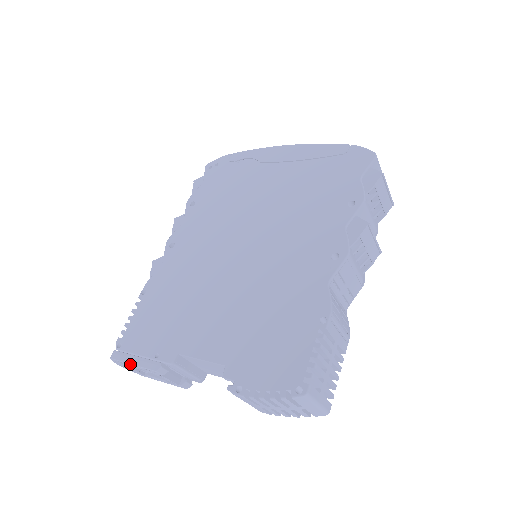
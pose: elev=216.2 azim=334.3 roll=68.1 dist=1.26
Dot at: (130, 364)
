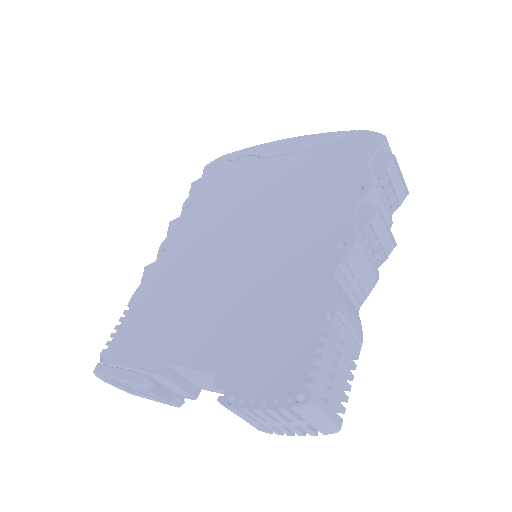
Dot at: (113, 377)
